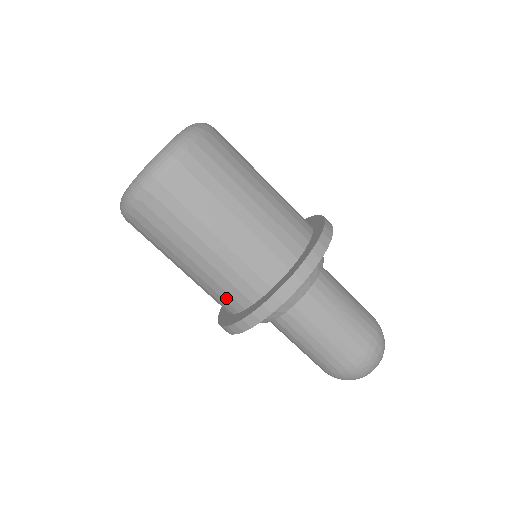
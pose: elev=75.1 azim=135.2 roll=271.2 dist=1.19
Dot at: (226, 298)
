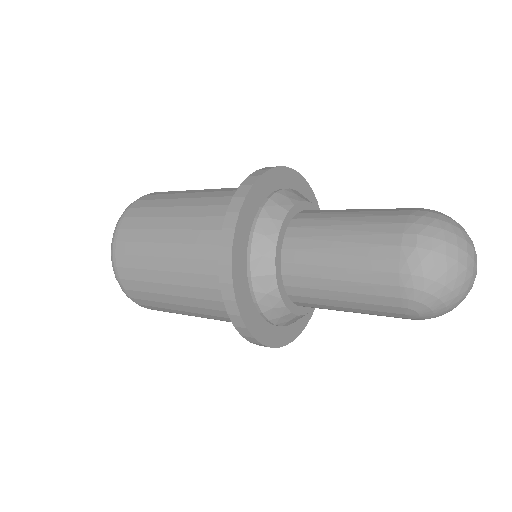
Dot at: occluded
